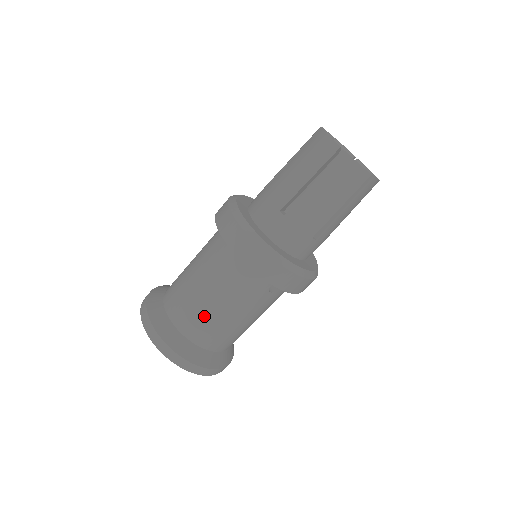
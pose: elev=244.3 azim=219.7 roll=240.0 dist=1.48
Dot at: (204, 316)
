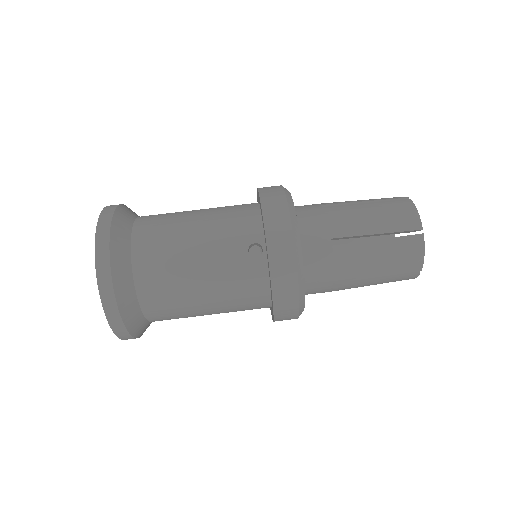
Dot at: (171, 223)
